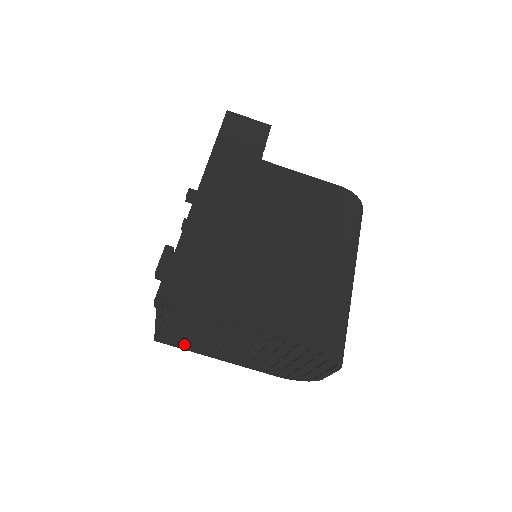
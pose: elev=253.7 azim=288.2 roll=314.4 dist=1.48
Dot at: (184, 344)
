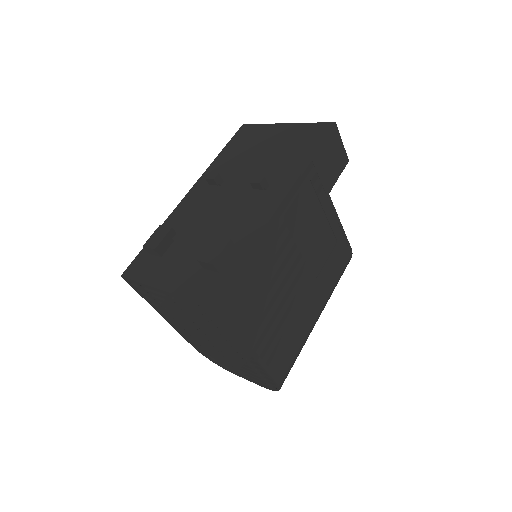
Dot at: occluded
